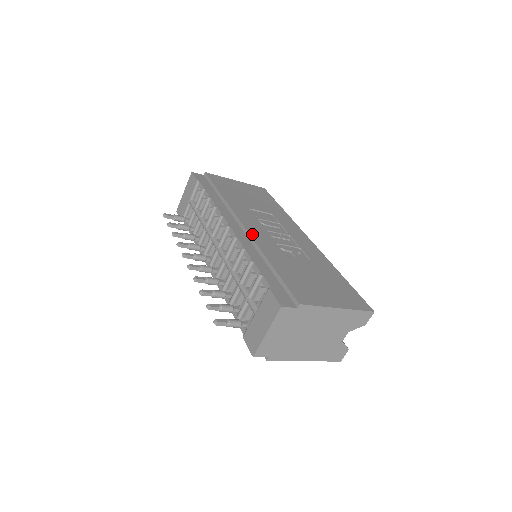
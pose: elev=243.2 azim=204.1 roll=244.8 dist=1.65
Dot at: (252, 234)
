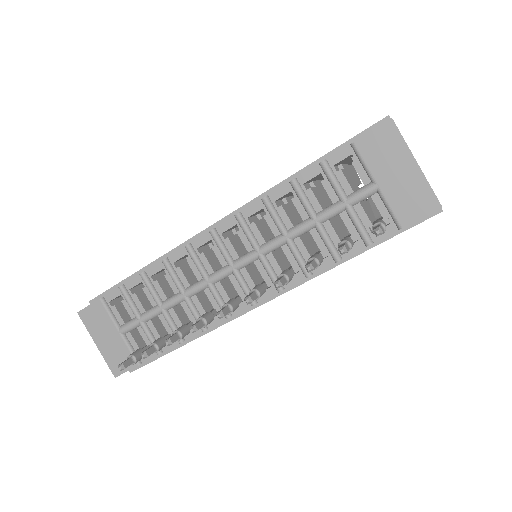
Dot at: (239, 208)
